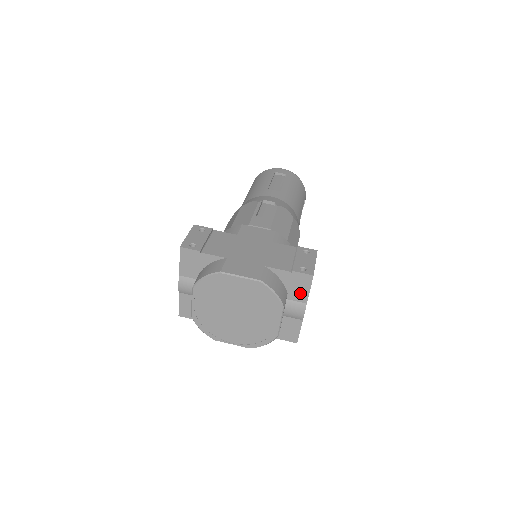
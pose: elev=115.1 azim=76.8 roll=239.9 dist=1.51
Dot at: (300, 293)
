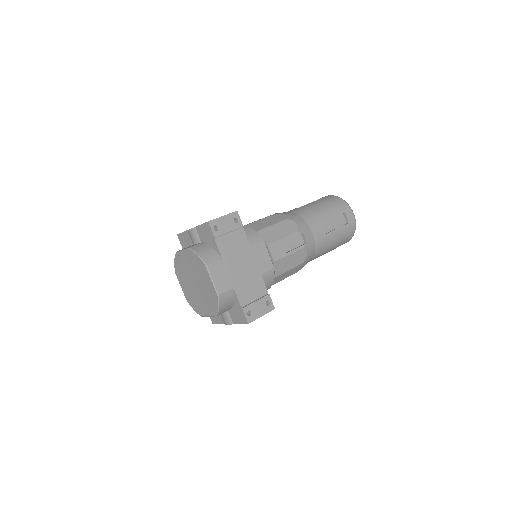
Dot at: (235, 317)
